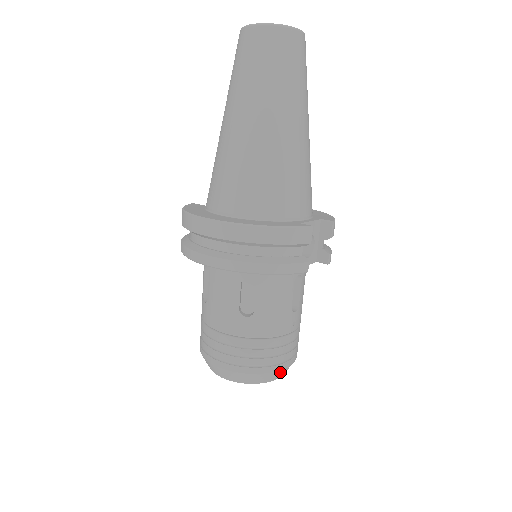
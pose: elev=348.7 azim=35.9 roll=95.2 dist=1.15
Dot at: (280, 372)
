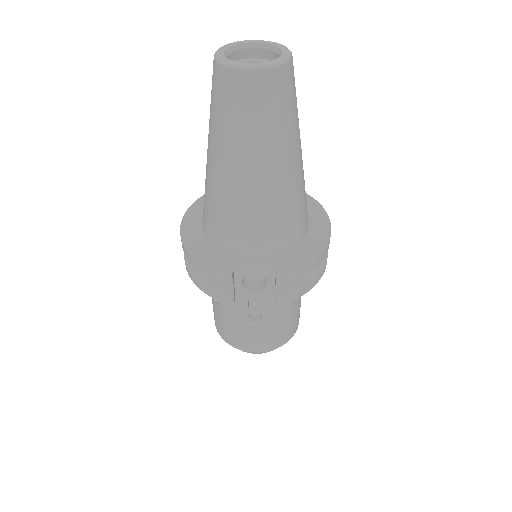
Dot at: (247, 351)
